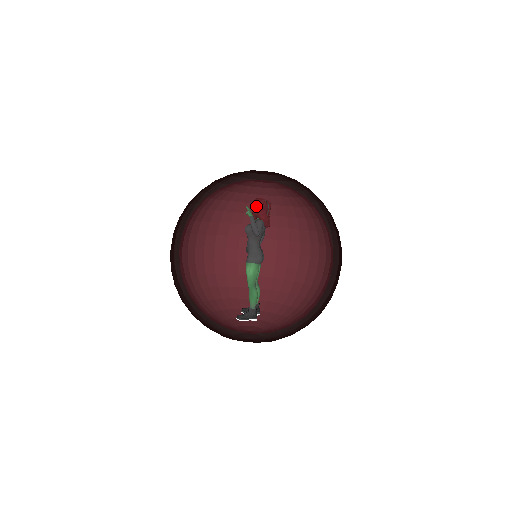
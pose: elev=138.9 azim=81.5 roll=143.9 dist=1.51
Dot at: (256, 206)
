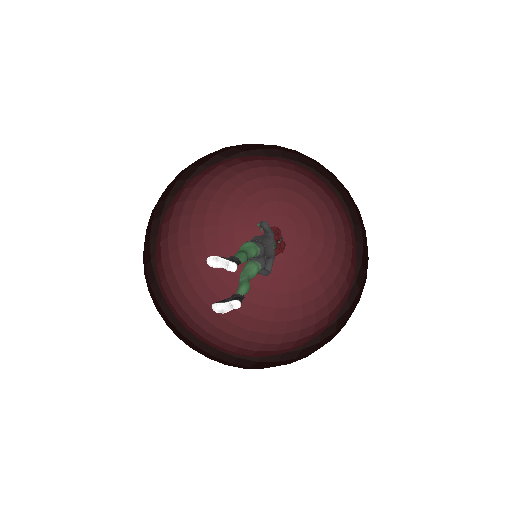
Dot at: occluded
